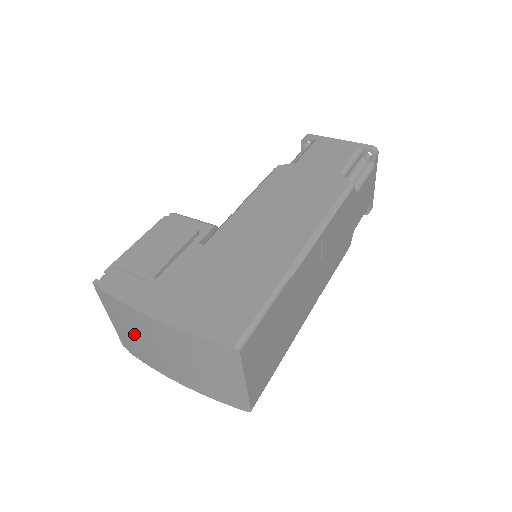
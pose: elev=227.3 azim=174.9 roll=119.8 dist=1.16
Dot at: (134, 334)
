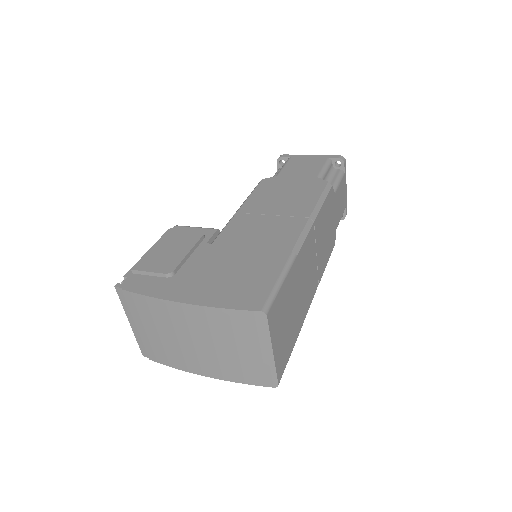
Dot at: (158, 332)
